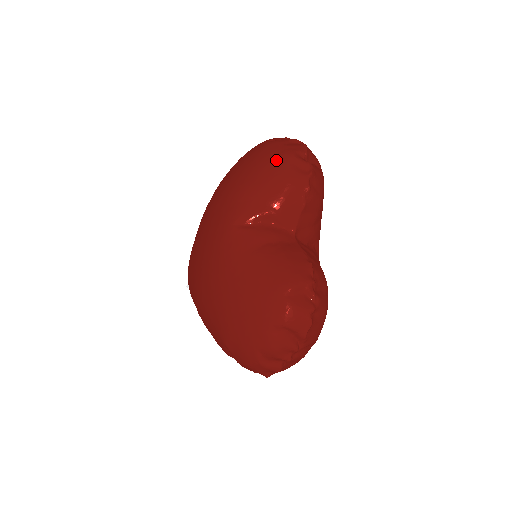
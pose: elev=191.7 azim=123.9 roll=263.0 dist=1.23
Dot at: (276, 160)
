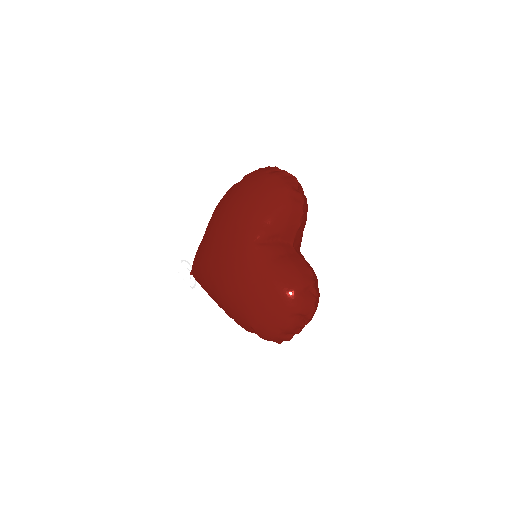
Dot at: (279, 193)
